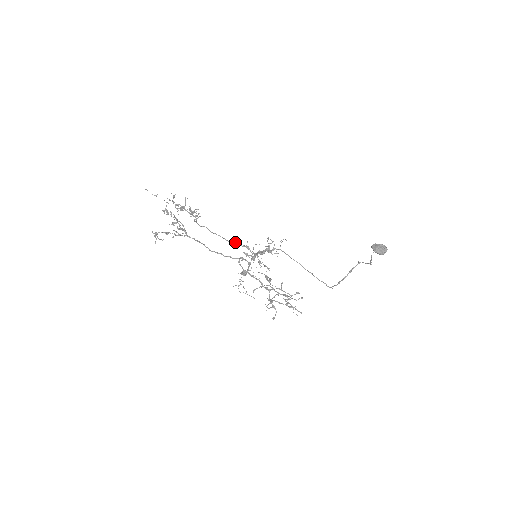
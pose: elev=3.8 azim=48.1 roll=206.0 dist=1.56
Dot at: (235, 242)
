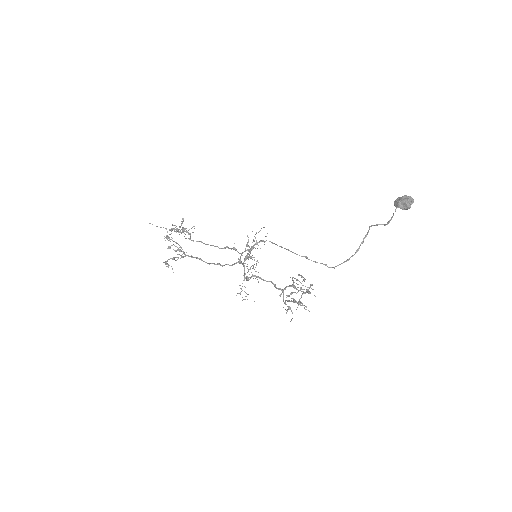
Dot at: (226, 247)
